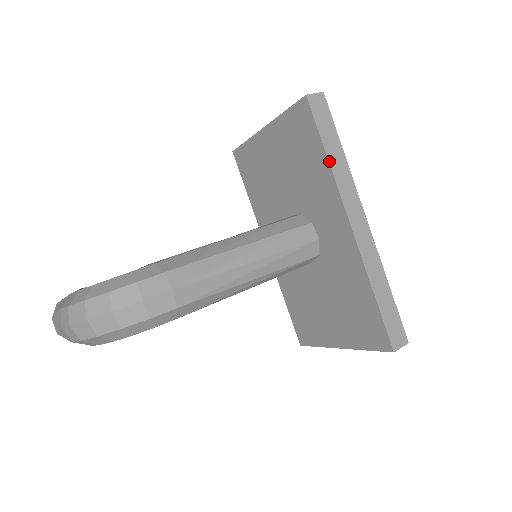
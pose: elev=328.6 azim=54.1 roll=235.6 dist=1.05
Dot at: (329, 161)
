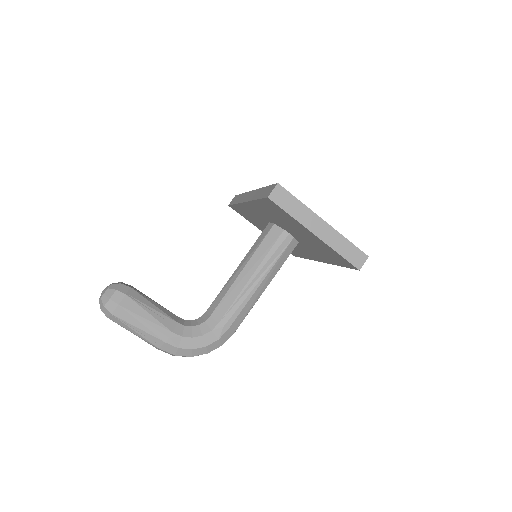
Dot at: (338, 265)
